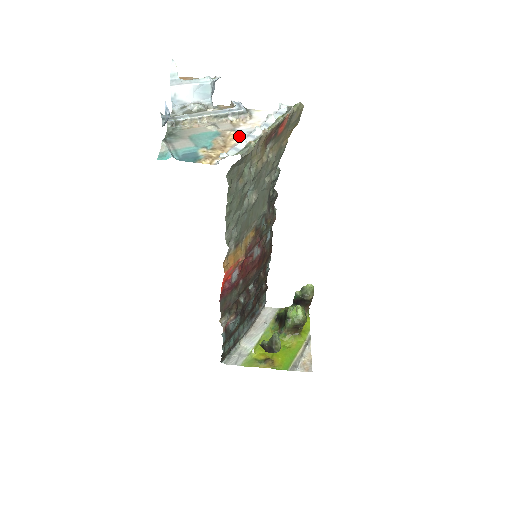
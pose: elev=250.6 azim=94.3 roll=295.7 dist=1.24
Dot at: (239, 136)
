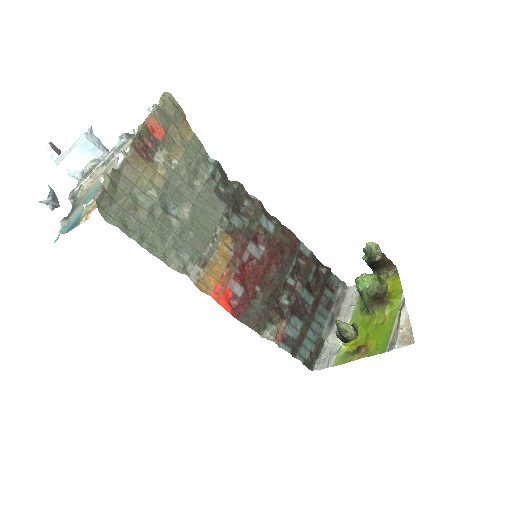
Dot at: occluded
